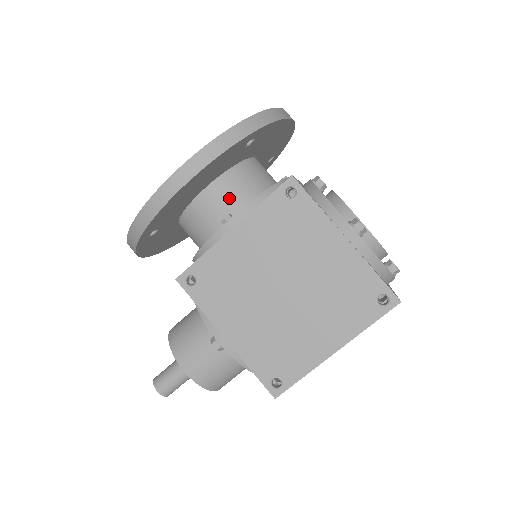
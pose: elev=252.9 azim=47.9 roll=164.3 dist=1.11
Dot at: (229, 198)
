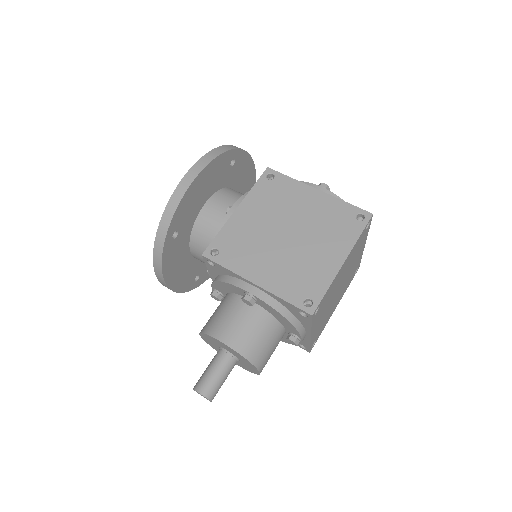
Dot at: (227, 202)
